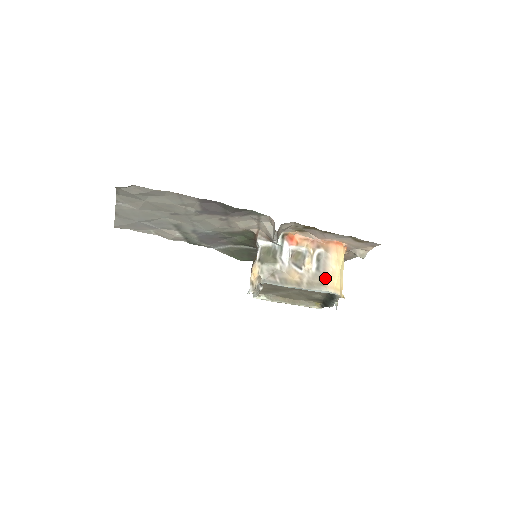
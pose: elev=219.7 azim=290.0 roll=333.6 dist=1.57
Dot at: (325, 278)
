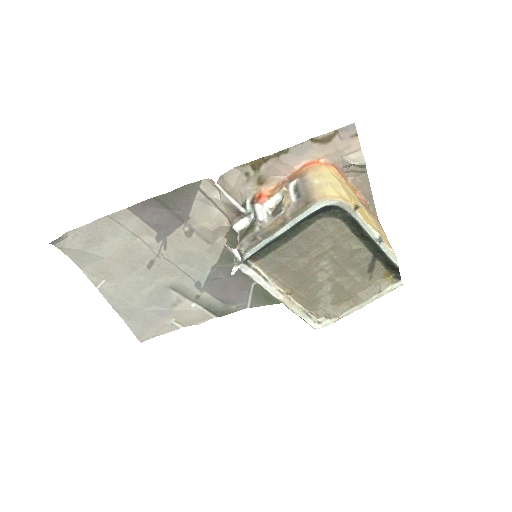
Dot at: (309, 196)
